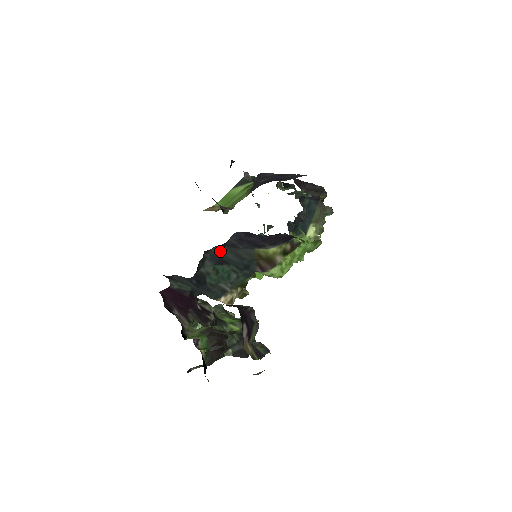
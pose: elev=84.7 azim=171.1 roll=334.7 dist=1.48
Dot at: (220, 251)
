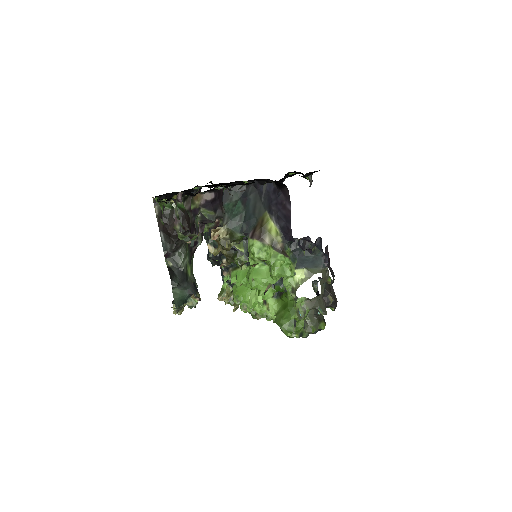
Dot at: (252, 192)
